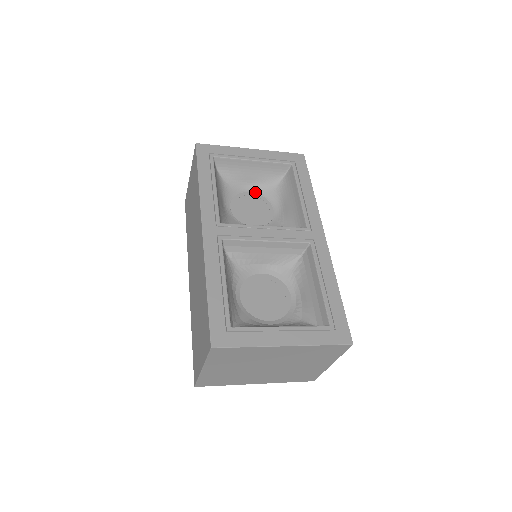
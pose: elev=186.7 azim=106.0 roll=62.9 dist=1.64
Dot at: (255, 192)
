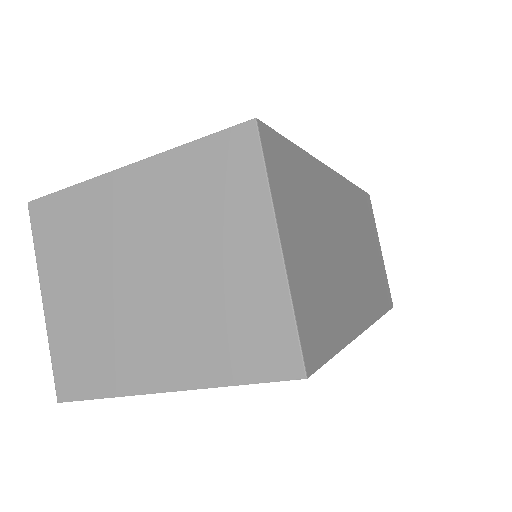
Dot at: occluded
